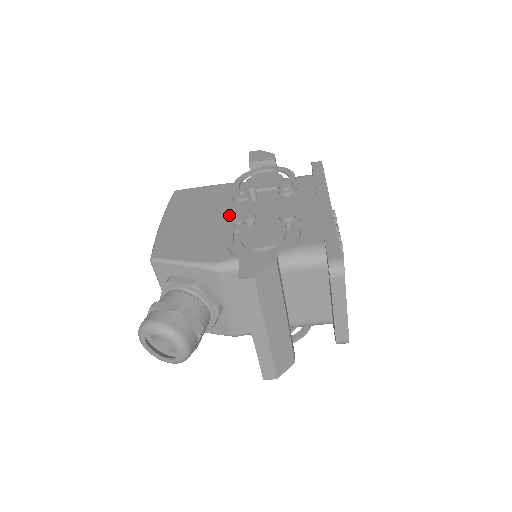
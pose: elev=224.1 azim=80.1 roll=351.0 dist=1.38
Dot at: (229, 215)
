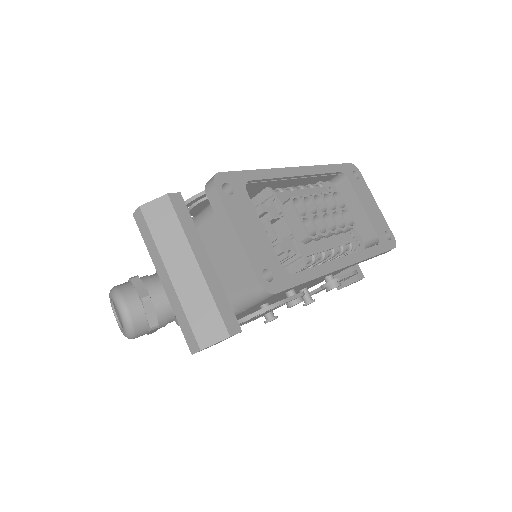
Dot at: occluded
